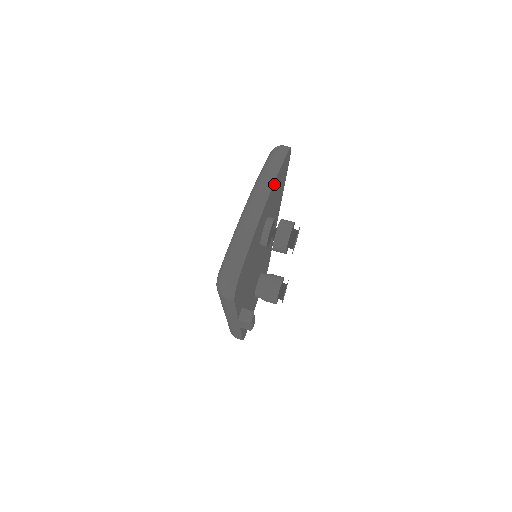
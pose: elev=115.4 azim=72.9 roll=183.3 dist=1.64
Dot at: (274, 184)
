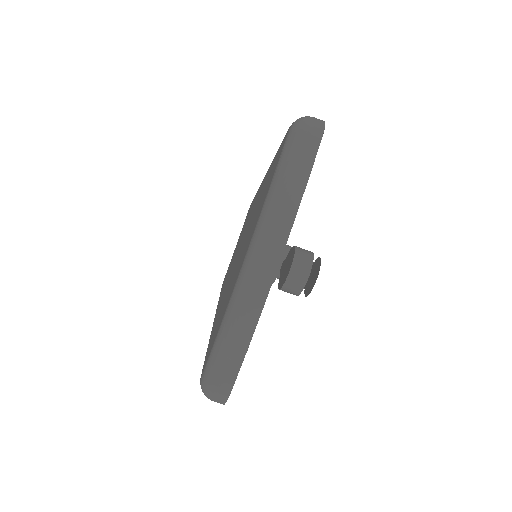
Dot at: (289, 232)
